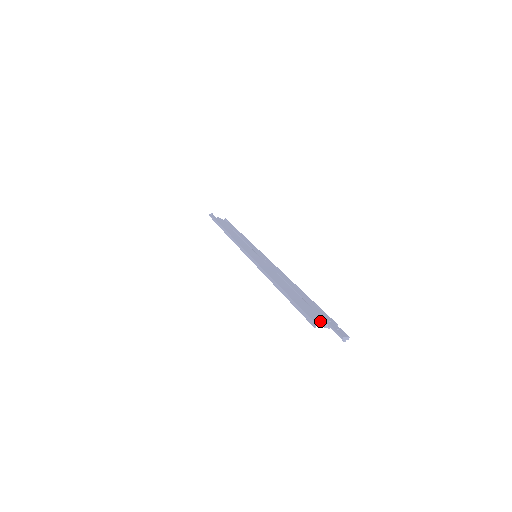
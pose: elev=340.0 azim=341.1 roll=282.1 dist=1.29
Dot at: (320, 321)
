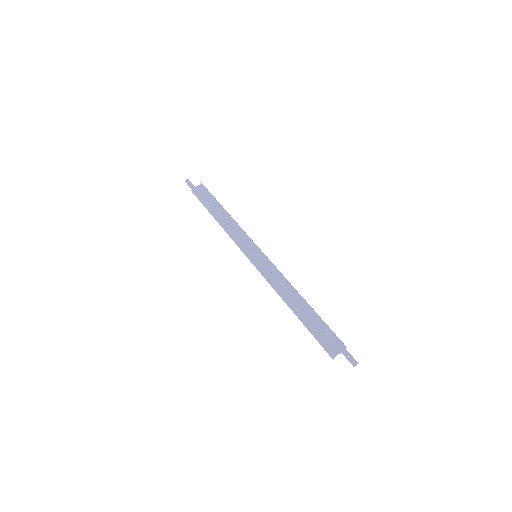
Dot at: (334, 352)
